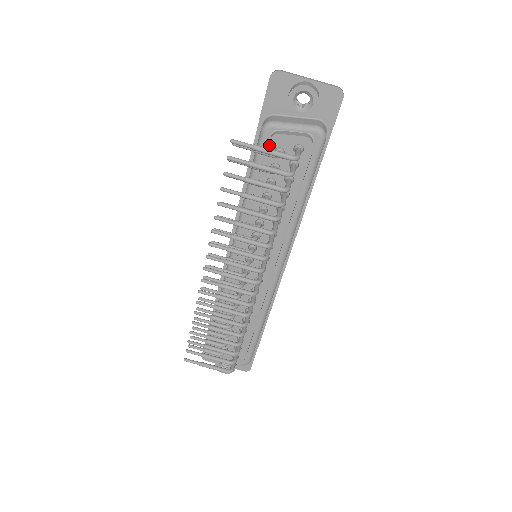
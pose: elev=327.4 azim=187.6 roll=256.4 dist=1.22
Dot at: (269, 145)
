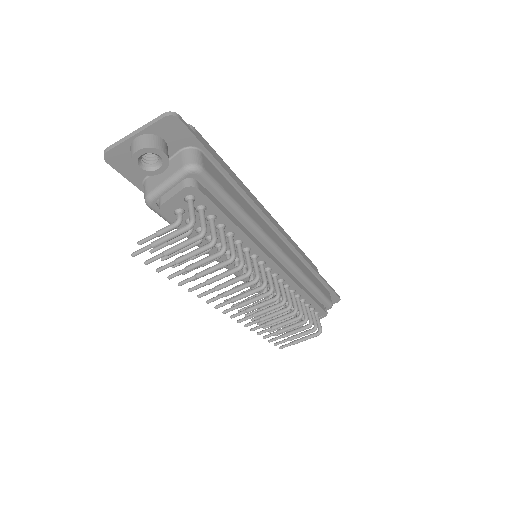
Dot at: (166, 215)
